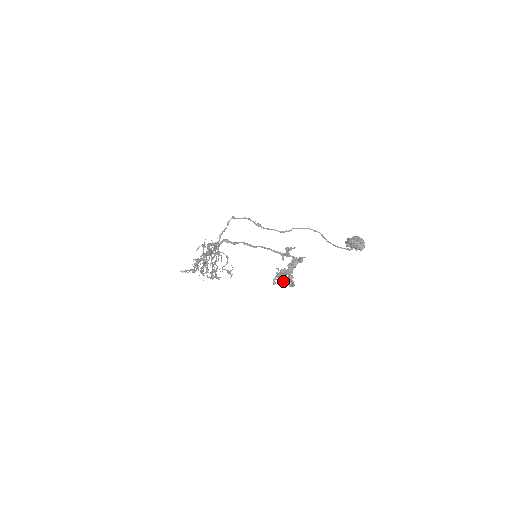
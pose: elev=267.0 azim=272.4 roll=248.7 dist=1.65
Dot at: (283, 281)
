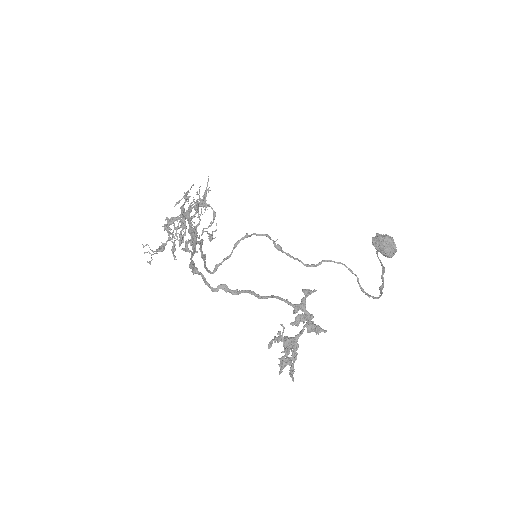
Dot at: (285, 366)
